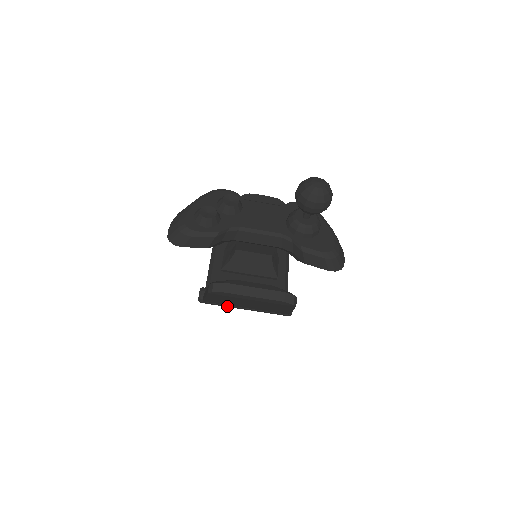
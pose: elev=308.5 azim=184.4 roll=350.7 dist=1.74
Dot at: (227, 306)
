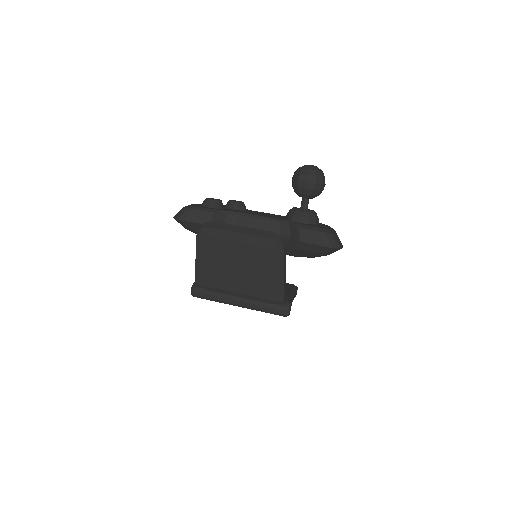
Dot at: (220, 299)
